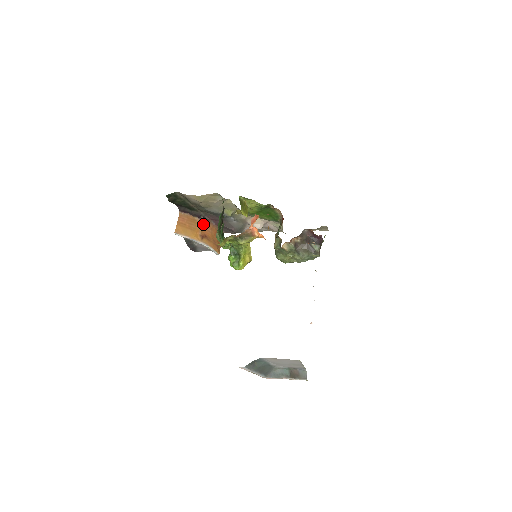
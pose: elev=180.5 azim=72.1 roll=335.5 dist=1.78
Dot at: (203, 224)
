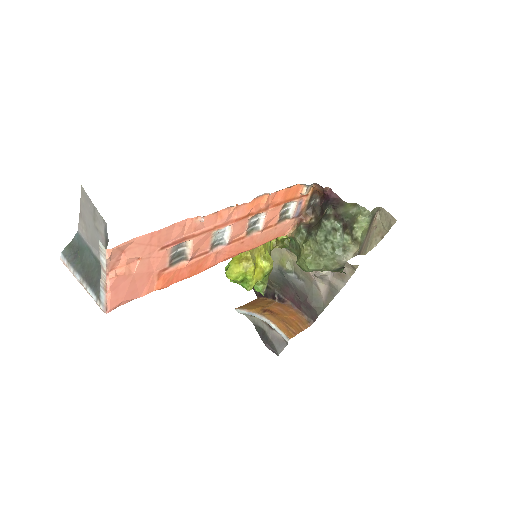
Dot at: (277, 304)
